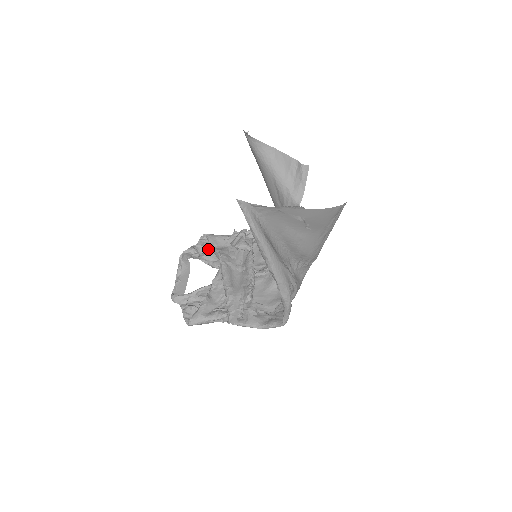
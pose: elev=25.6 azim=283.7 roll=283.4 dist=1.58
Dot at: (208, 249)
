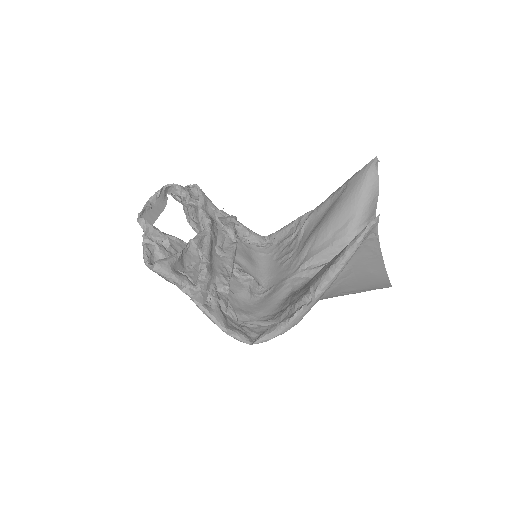
Dot at: (194, 203)
